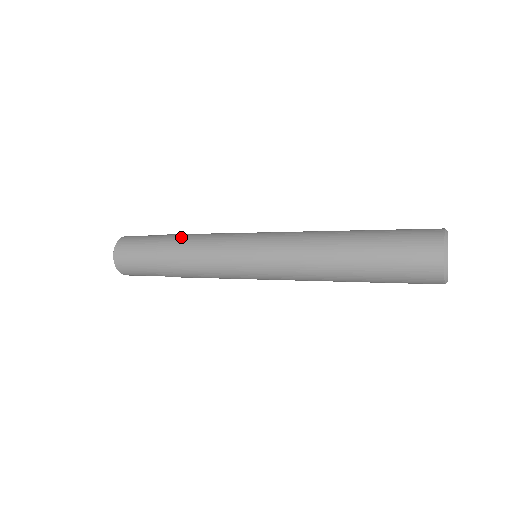
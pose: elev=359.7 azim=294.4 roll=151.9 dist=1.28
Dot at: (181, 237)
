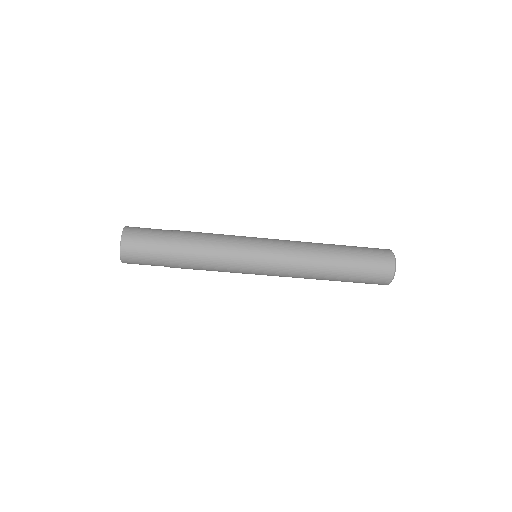
Dot at: occluded
